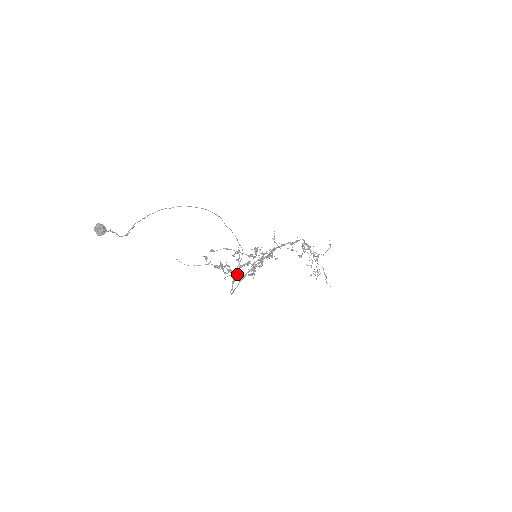
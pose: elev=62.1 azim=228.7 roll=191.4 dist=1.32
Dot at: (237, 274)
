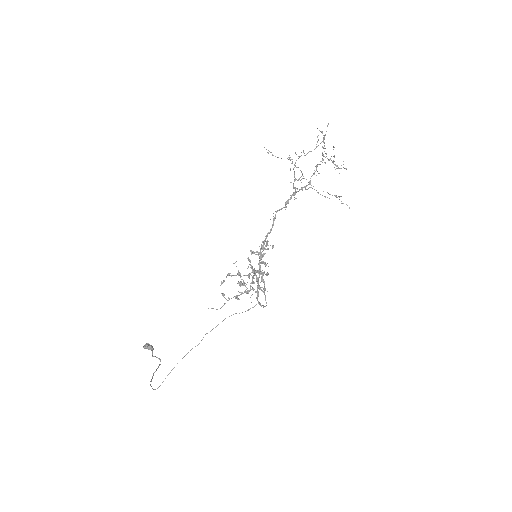
Dot at: (255, 292)
